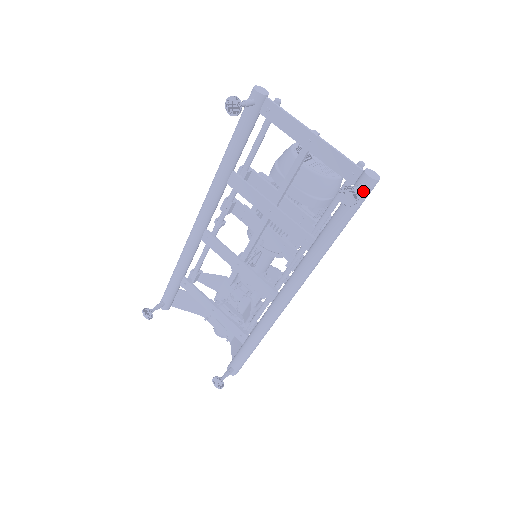
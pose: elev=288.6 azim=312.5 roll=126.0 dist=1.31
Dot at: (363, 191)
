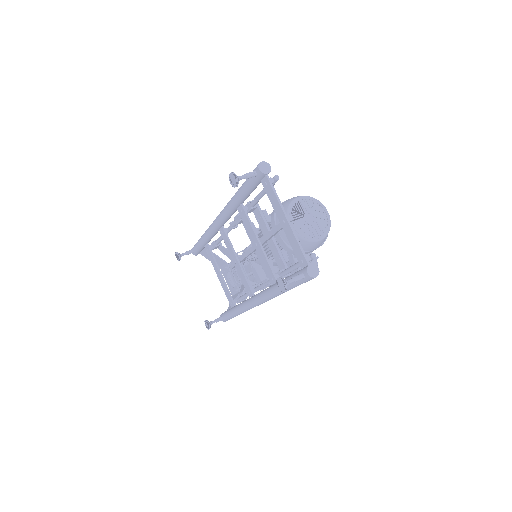
Dot at: (303, 278)
